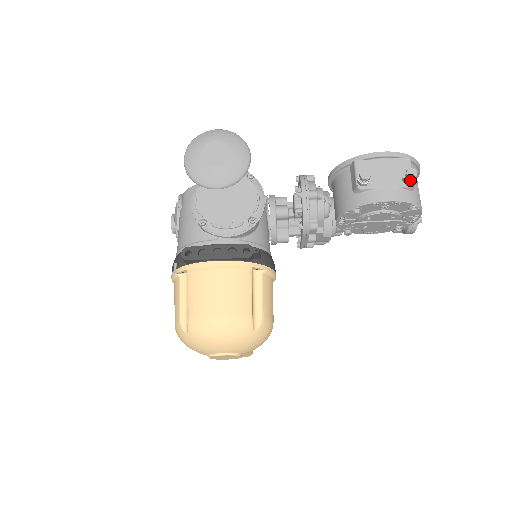
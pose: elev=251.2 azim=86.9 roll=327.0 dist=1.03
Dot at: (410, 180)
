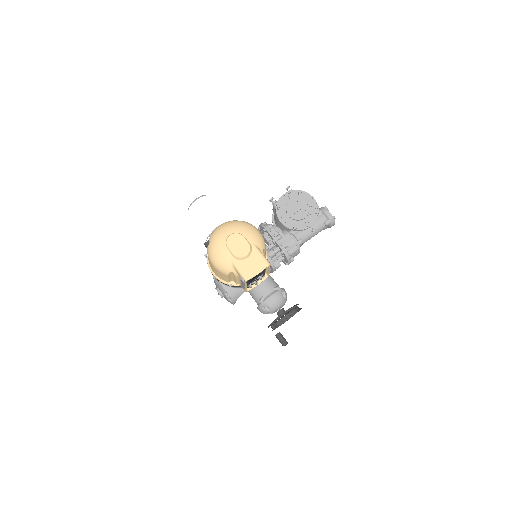
Dot at: (290, 190)
